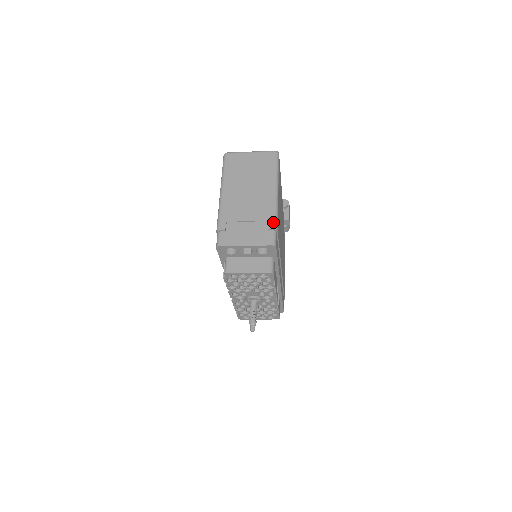
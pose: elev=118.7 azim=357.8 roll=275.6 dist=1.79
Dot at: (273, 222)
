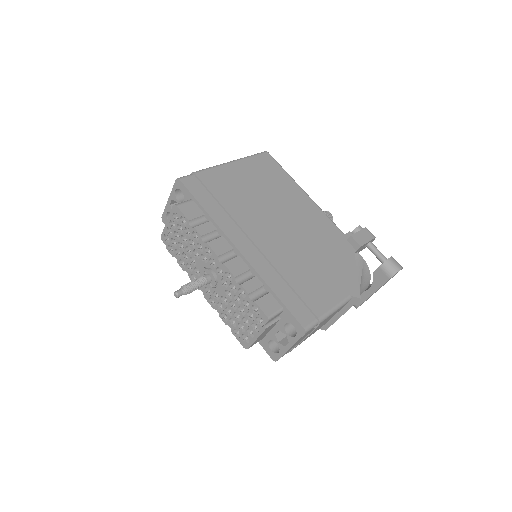
Dot at: occluded
